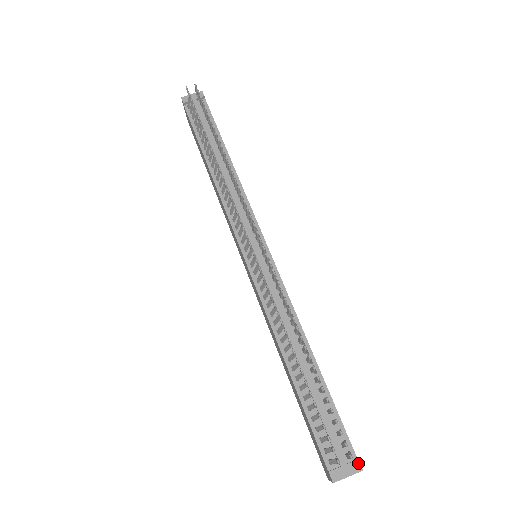
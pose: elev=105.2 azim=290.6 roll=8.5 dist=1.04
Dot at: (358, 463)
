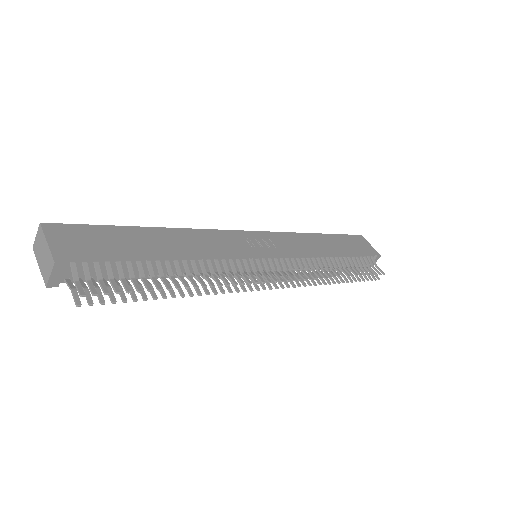
Dot at: (378, 257)
